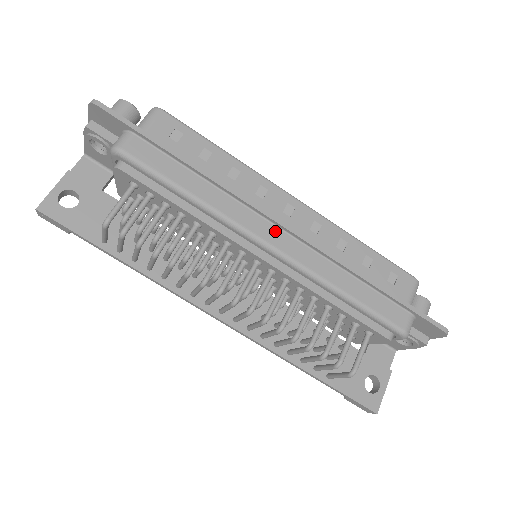
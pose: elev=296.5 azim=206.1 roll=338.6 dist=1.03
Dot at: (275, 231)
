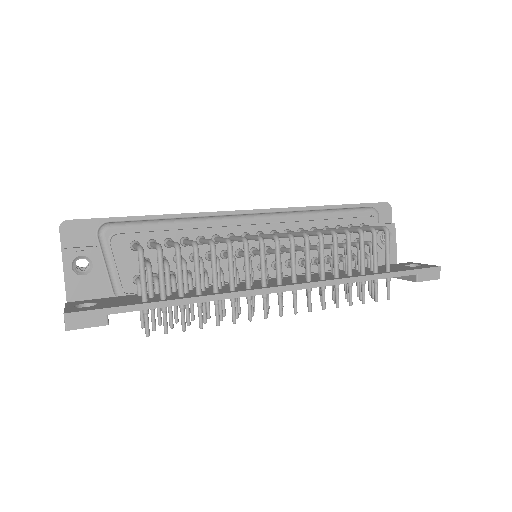
Dot at: occluded
